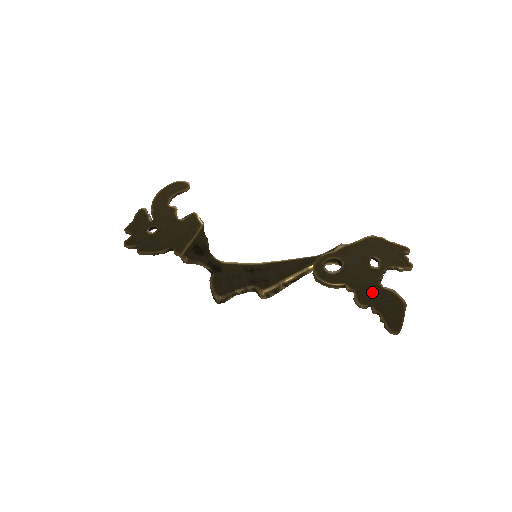
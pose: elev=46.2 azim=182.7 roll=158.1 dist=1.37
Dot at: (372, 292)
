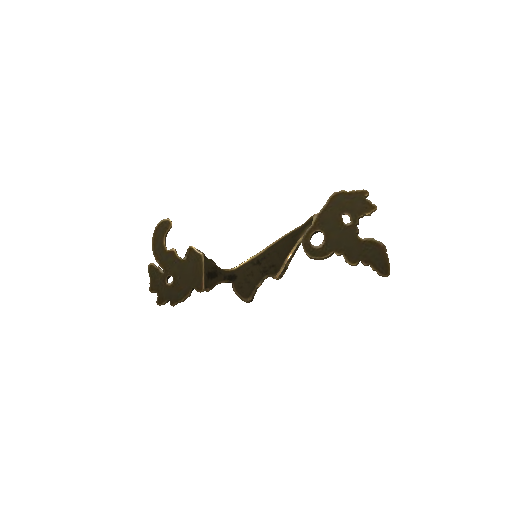
Dot at: (356, 249)
